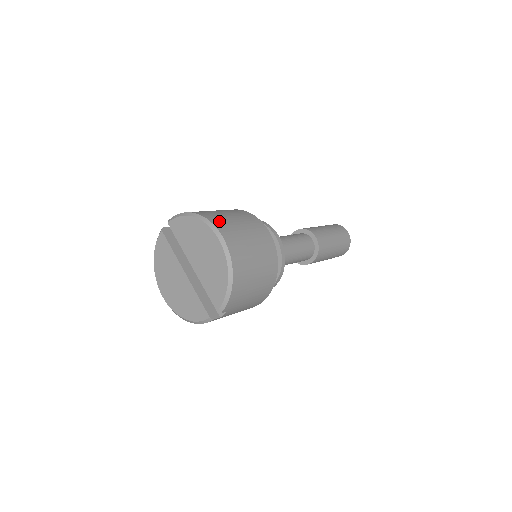
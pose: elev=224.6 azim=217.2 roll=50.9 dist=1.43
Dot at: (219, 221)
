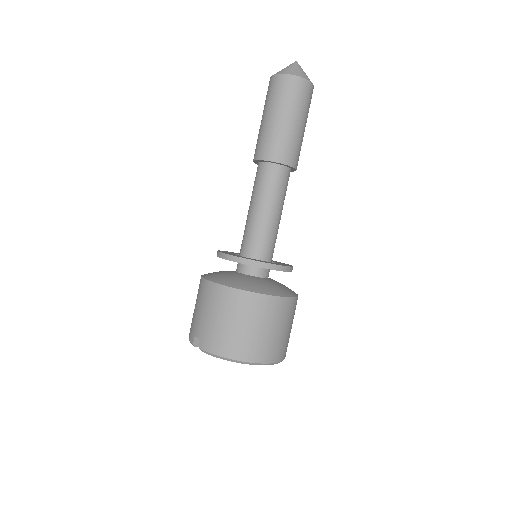
Dot at: (256, 352)
